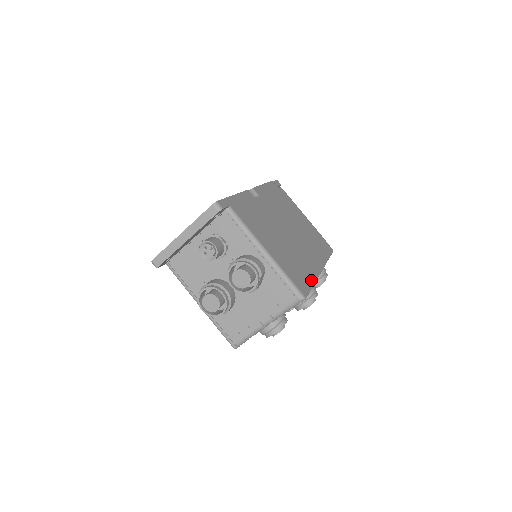
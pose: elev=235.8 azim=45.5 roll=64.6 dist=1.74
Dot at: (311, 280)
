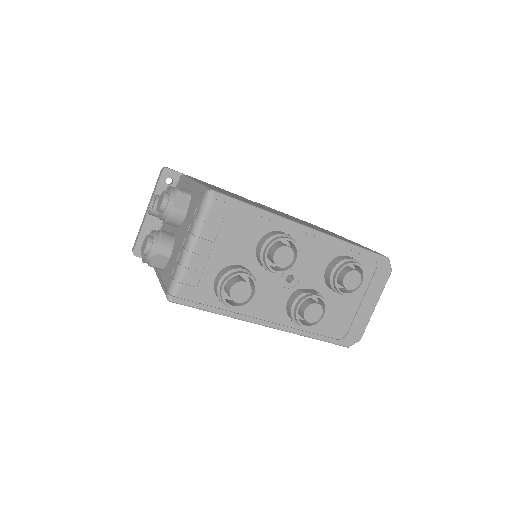
Dot at: (258, 207)
